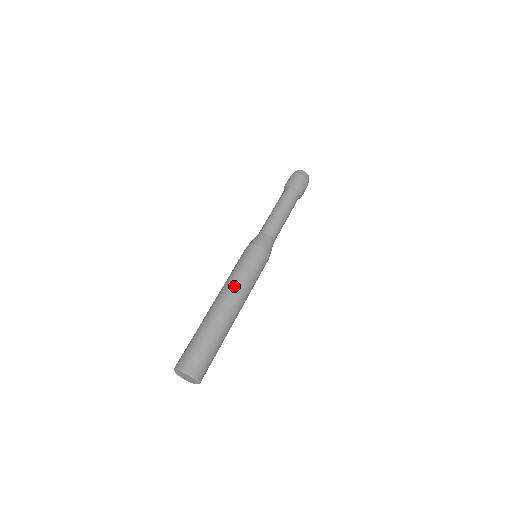
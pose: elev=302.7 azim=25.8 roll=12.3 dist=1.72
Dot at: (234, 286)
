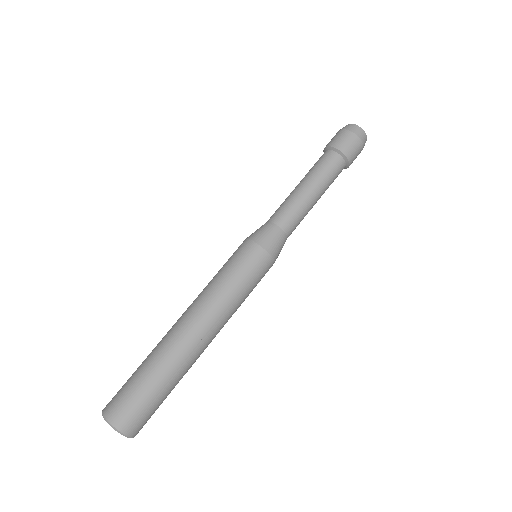
Dot at: (214, 309)
